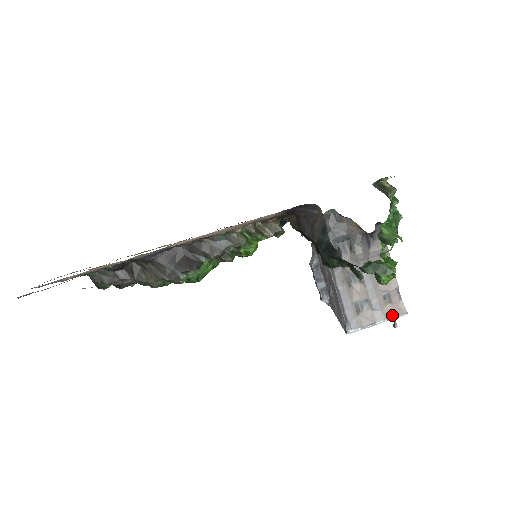
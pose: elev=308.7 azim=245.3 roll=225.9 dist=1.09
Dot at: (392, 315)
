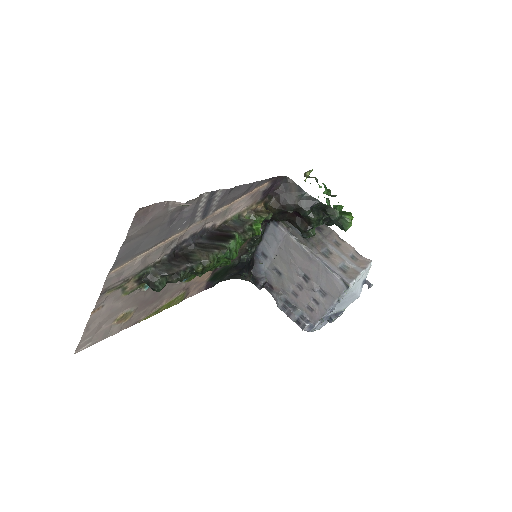
Dot at: (365, 265)
